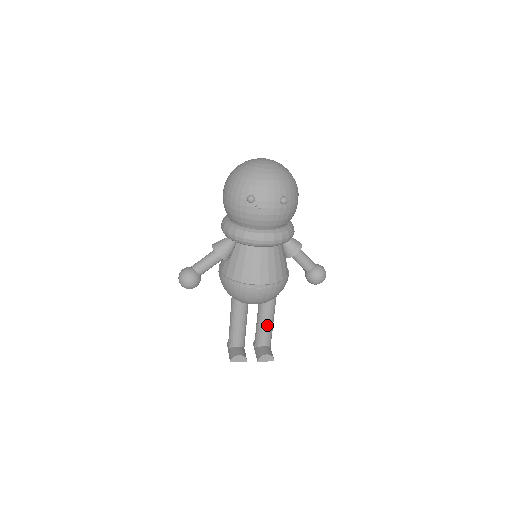
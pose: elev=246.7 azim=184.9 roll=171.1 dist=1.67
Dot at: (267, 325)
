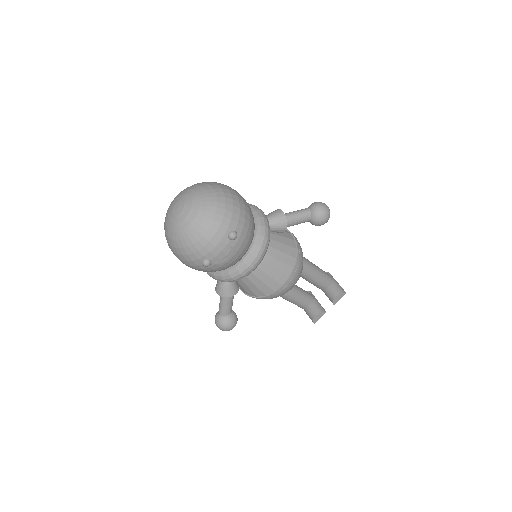
Dot at: (316, 278)
